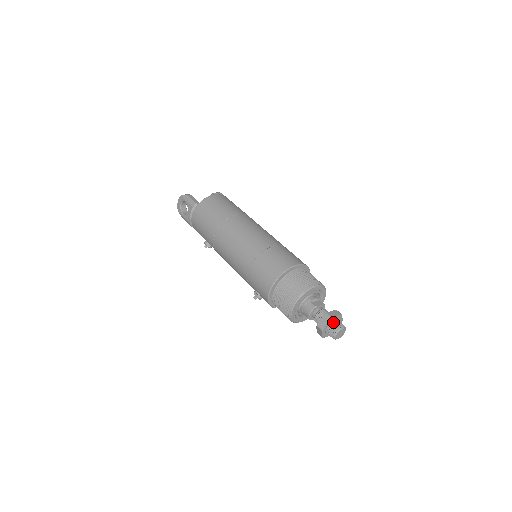
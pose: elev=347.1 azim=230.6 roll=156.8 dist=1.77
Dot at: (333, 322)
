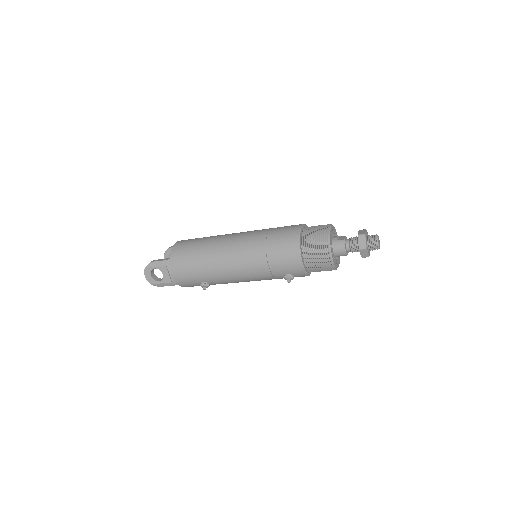
Dot at: (367, 237)
